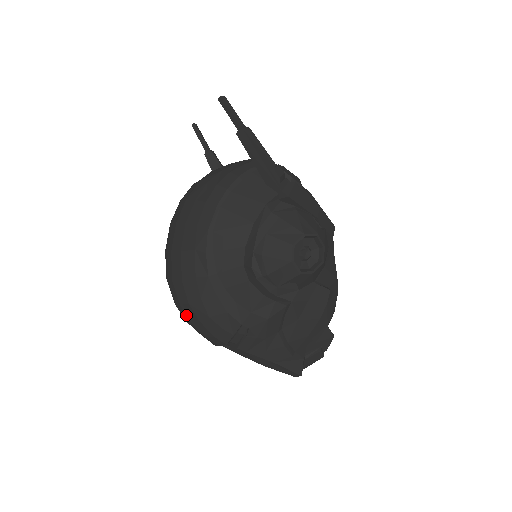
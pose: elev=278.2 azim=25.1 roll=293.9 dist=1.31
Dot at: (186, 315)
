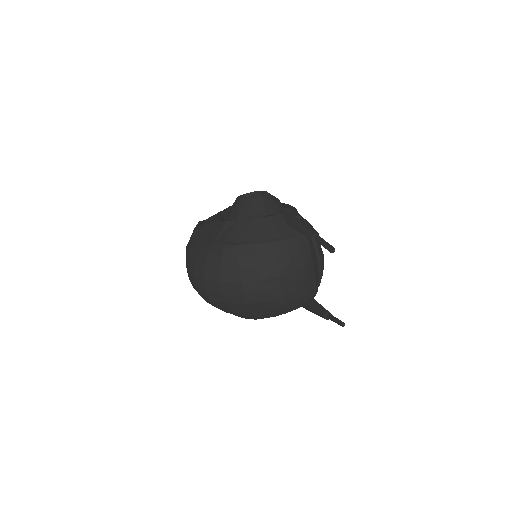
Dot at: occluded
